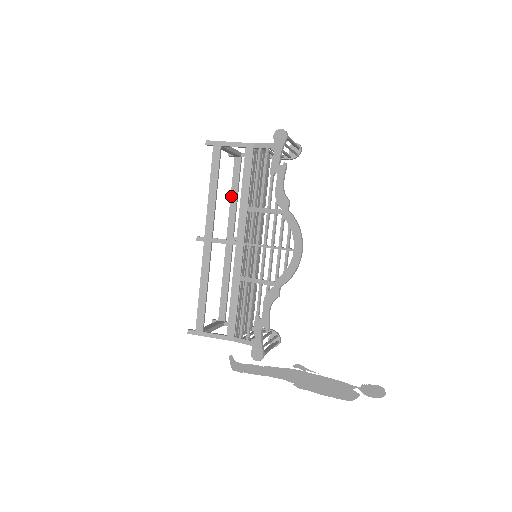
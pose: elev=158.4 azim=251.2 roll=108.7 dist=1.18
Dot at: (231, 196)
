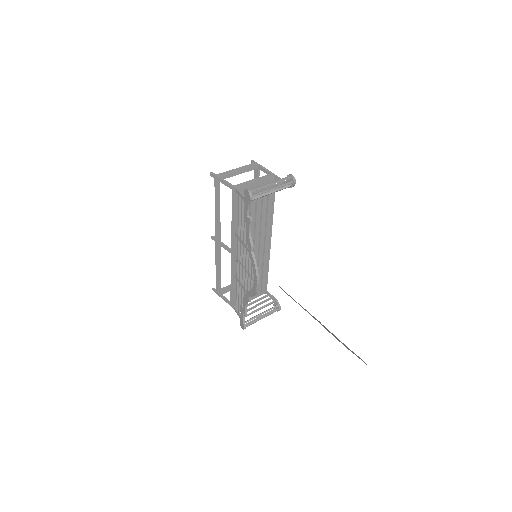
Dot at: occluded
